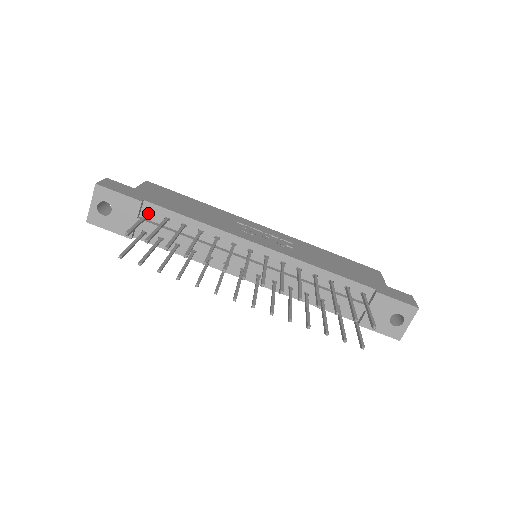
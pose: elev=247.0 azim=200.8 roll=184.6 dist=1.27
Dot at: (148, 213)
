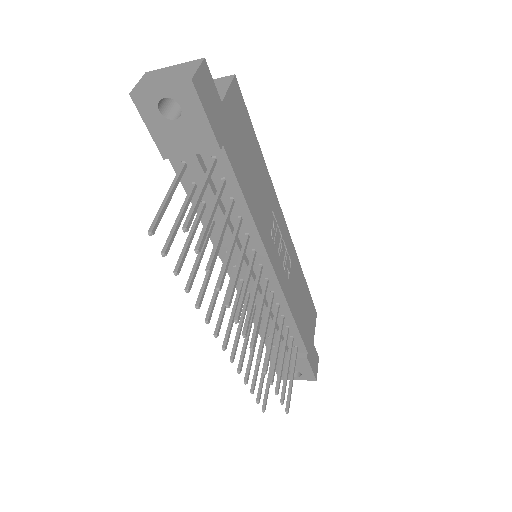
Dot at: (214, 166)
